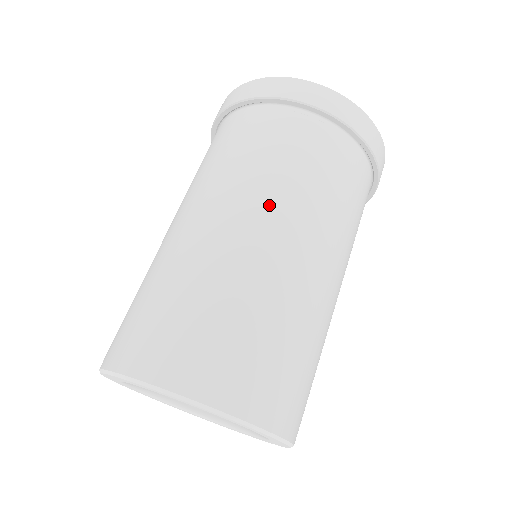
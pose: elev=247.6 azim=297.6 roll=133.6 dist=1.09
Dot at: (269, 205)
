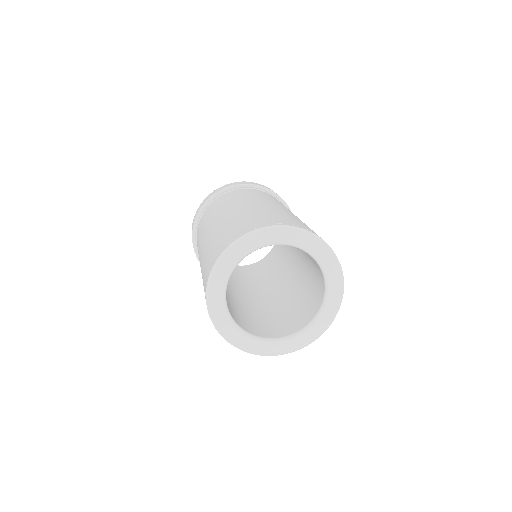
Dot at: (226, 209)
